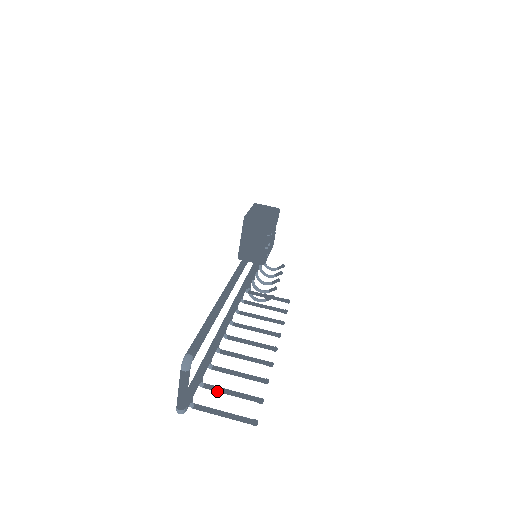
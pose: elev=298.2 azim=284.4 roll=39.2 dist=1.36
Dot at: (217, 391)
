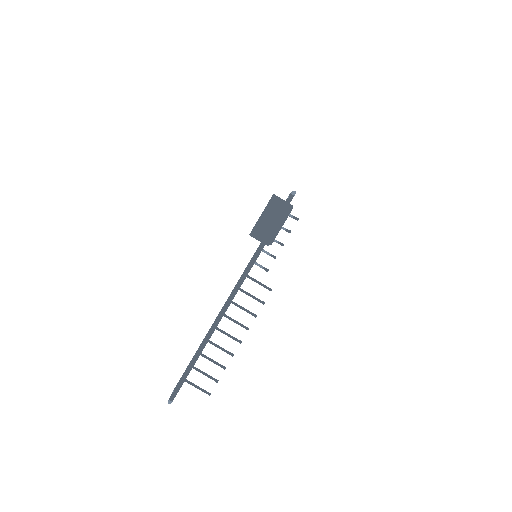
Dot at: (198, 371)
